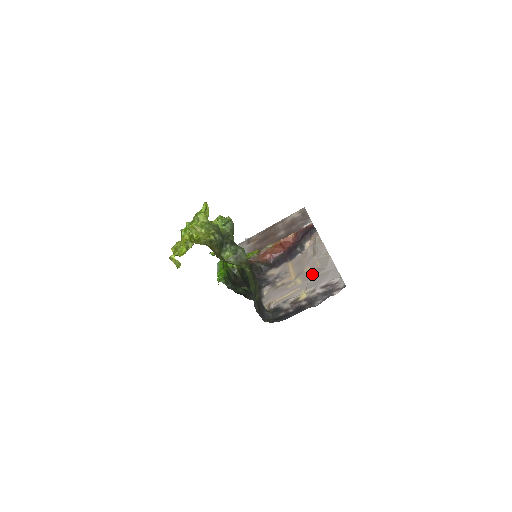
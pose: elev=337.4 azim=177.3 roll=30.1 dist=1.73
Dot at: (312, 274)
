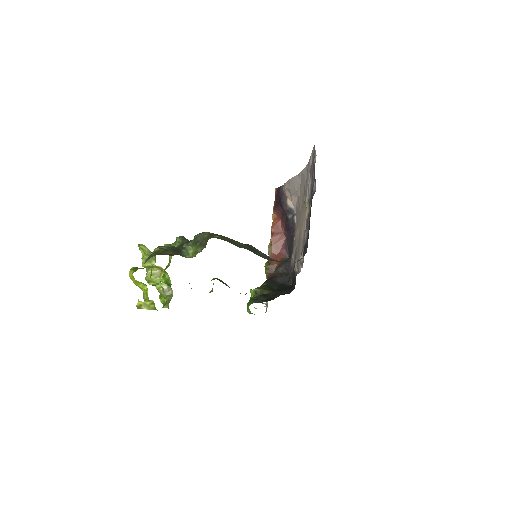
Dot at: (303, 198)
